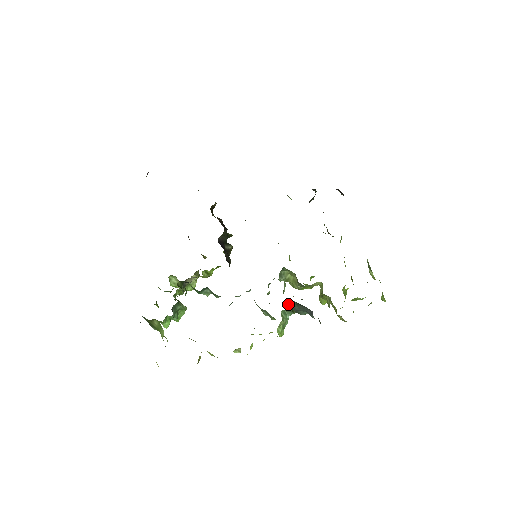
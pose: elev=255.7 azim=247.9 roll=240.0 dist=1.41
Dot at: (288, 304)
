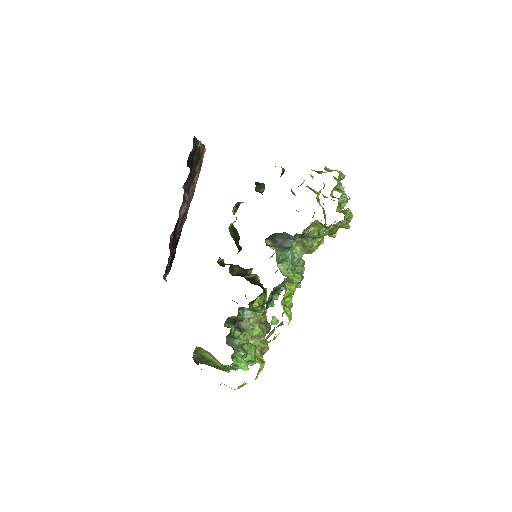
Dot at: occluded
